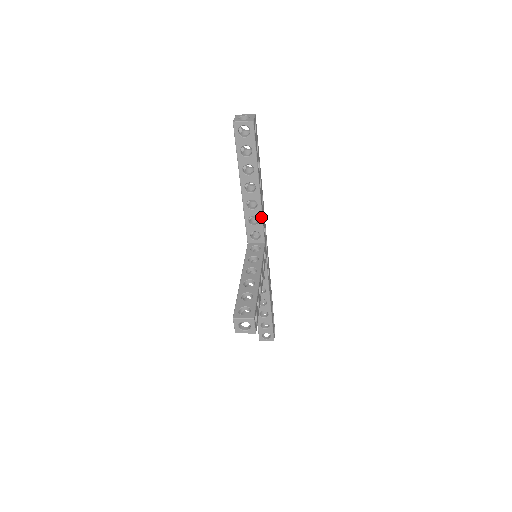
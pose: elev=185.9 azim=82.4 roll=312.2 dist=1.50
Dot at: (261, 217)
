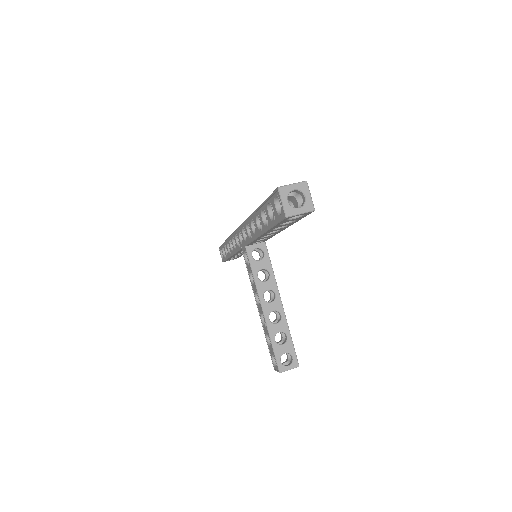
Dot at: (272, 236)
